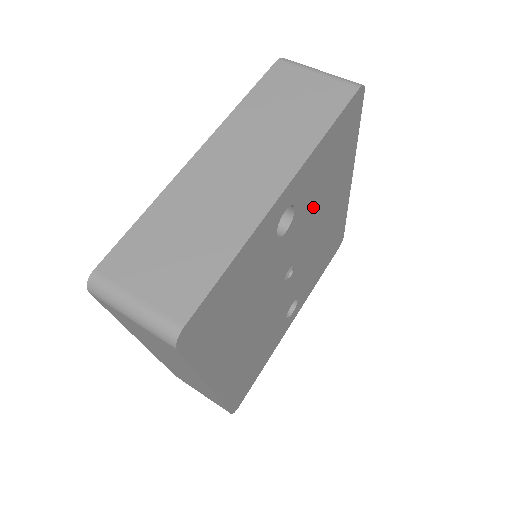
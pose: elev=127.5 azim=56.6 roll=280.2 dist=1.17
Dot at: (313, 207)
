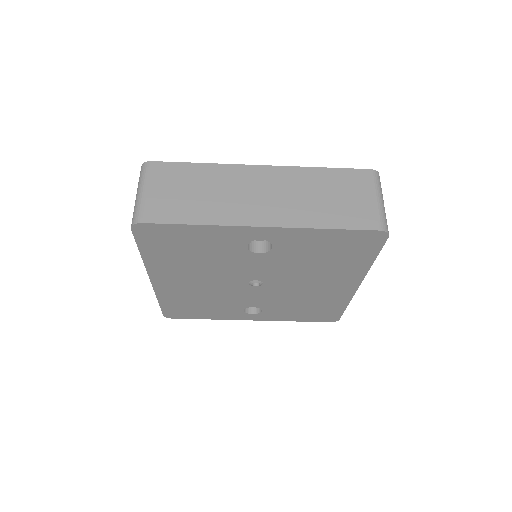
Dot at: (298, 264)
